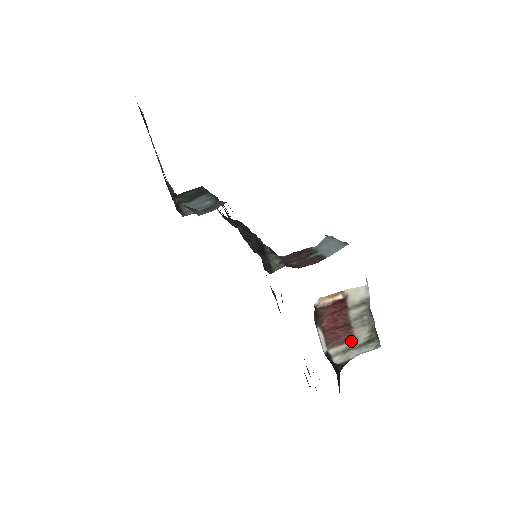
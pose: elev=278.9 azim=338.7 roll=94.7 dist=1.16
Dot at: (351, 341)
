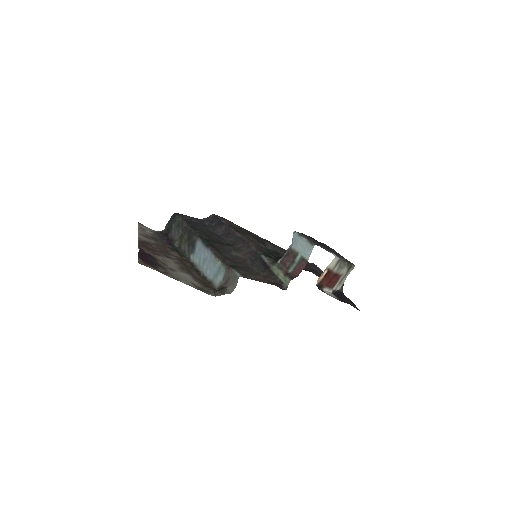
Dot at: (341, 277)
